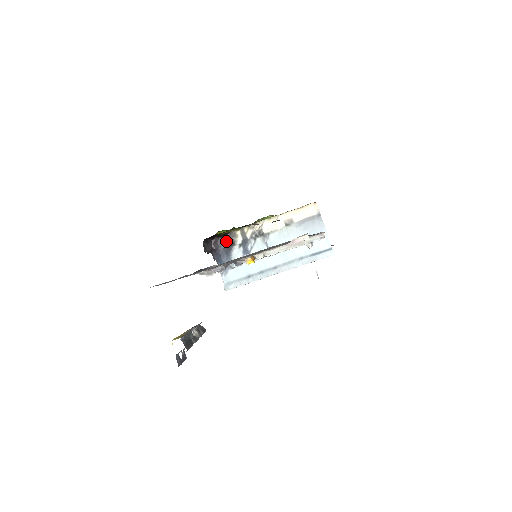
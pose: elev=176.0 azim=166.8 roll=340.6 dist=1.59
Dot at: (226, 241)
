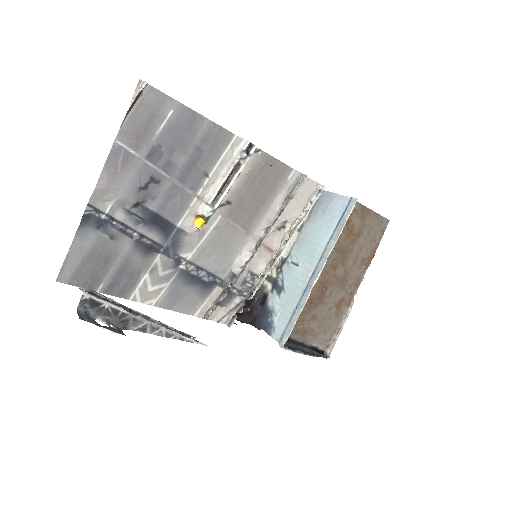
Dot at: (259, 301)
